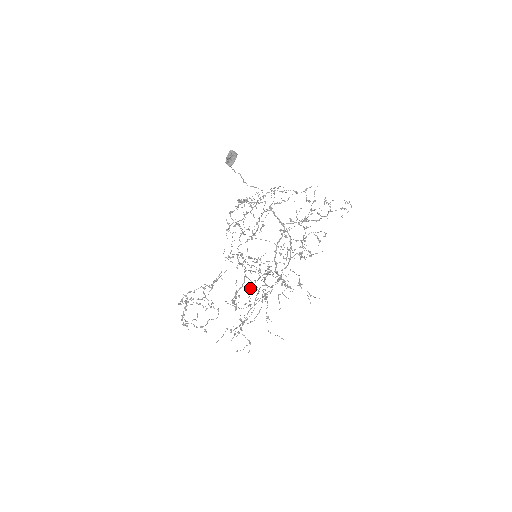
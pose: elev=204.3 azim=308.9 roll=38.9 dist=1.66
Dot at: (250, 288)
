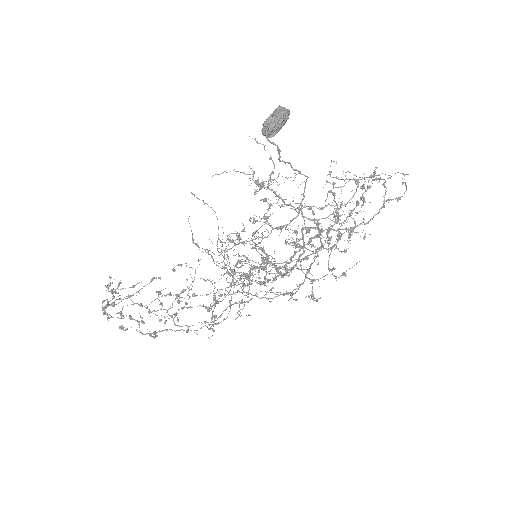
Dot at: (236, 292)
